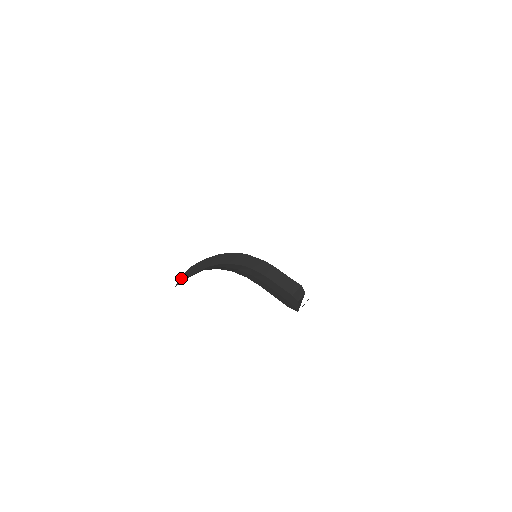
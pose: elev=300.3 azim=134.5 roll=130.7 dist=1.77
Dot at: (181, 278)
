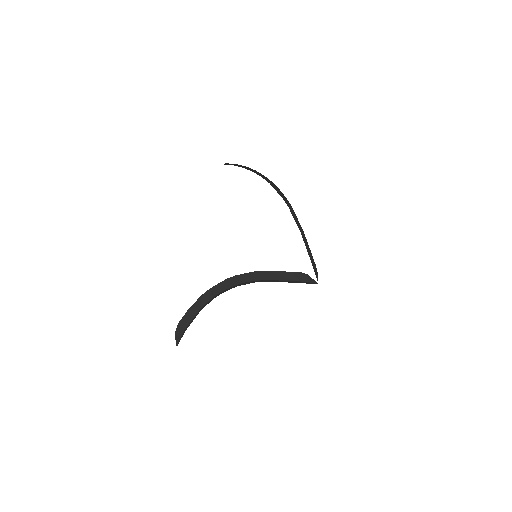
Dot at: (175, 338)
